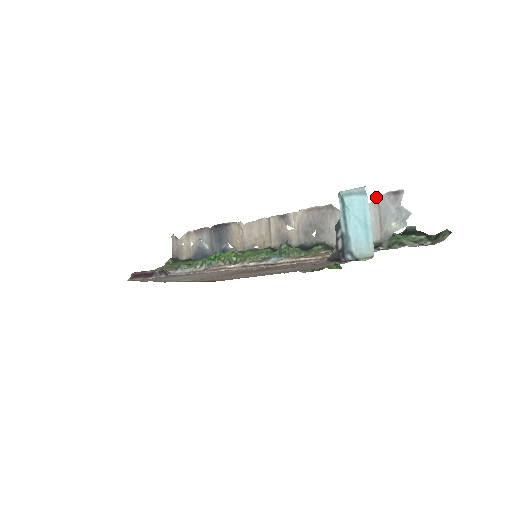
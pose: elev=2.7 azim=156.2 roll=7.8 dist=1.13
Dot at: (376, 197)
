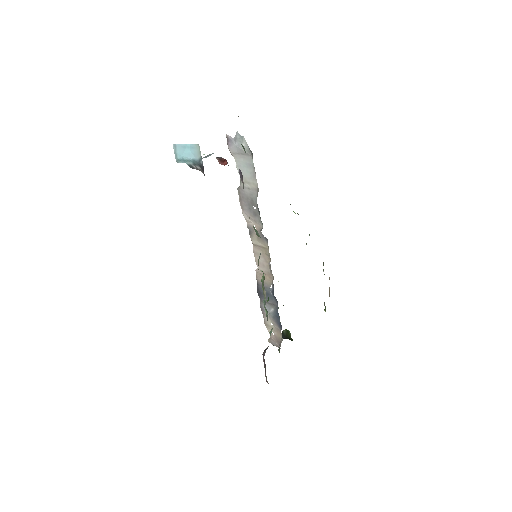
Dot at: occluded
